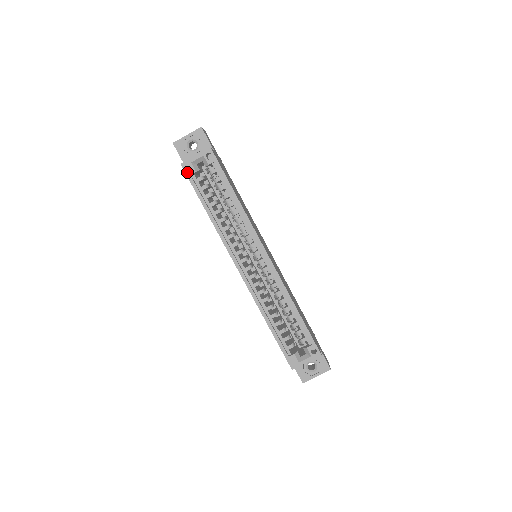
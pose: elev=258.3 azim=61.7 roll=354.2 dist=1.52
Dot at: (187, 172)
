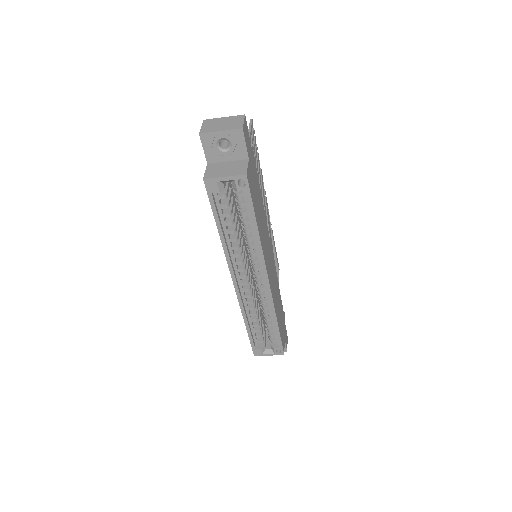
Dot at: (209, 189)
